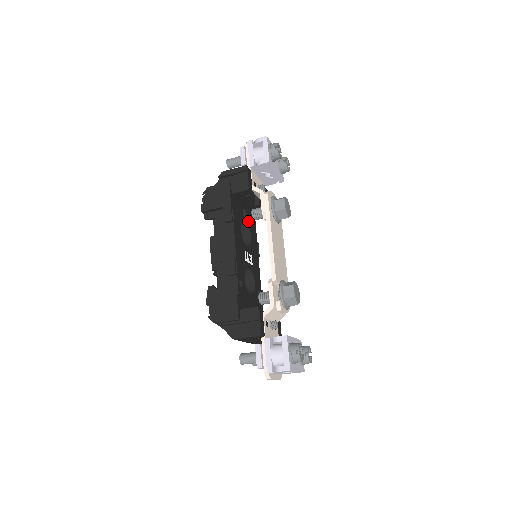
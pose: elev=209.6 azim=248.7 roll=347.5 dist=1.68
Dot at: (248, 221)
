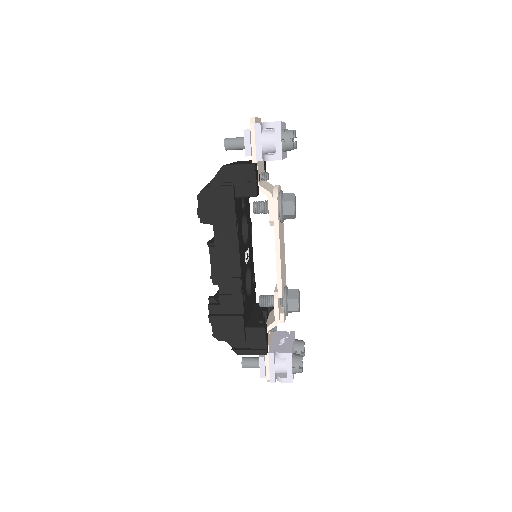
Dot at: (245, 208)
